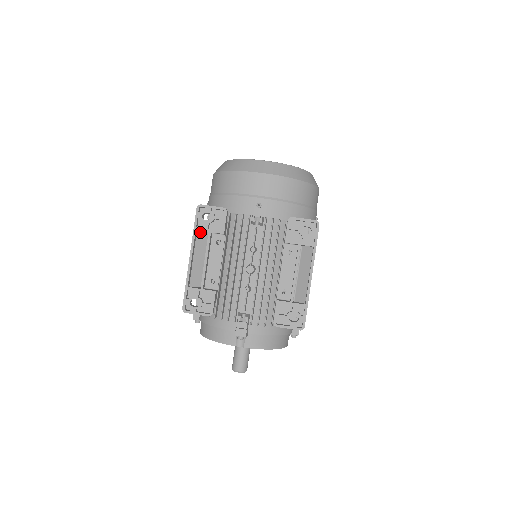
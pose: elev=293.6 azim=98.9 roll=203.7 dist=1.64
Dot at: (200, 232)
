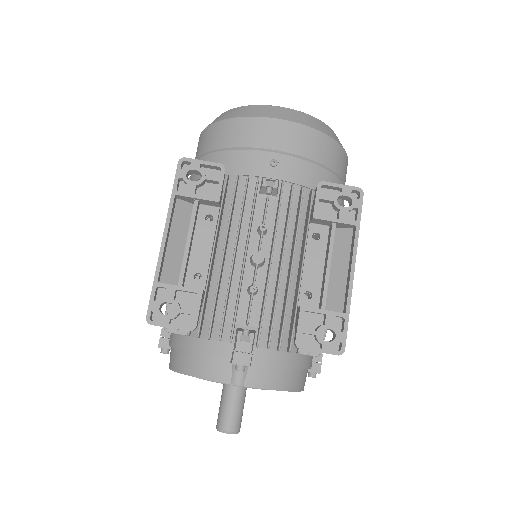
Dot at: (181, 201)
